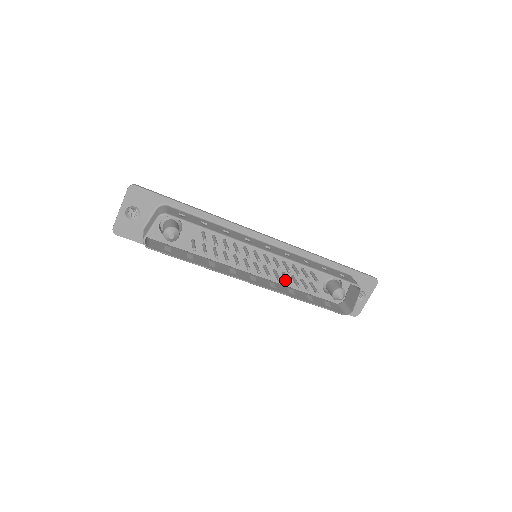
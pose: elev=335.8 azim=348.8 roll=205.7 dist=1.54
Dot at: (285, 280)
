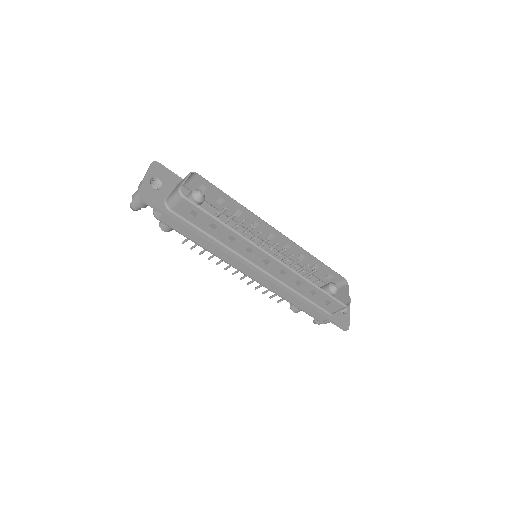
Dot at: occluded
